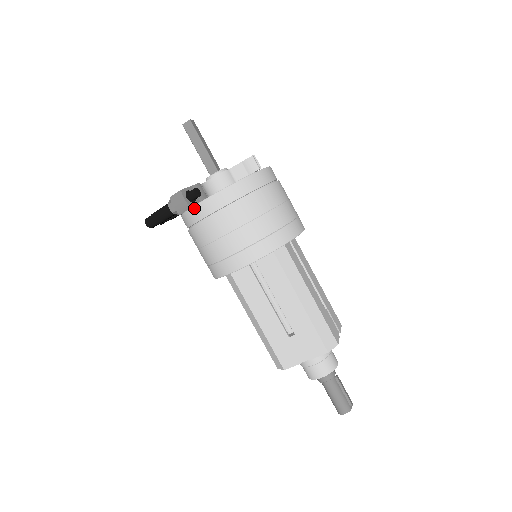
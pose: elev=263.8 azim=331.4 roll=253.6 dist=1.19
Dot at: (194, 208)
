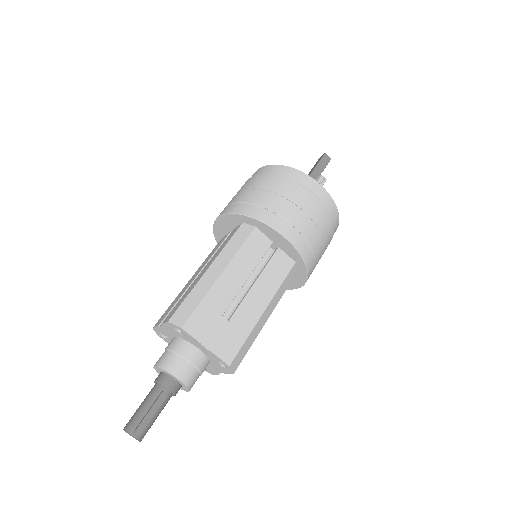
Dot at: occluded
